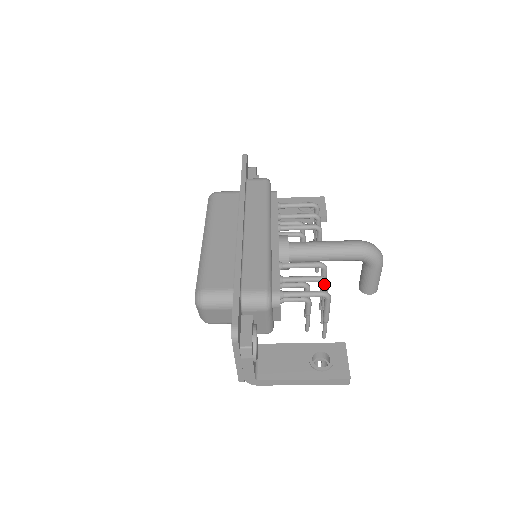
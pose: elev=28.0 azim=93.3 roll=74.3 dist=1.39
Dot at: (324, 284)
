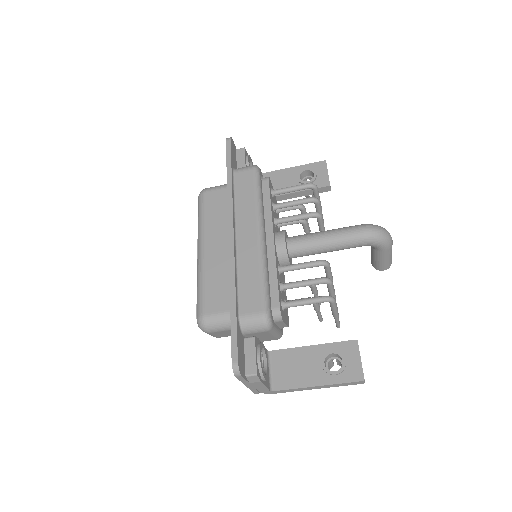
Dot at: (327, 285)
